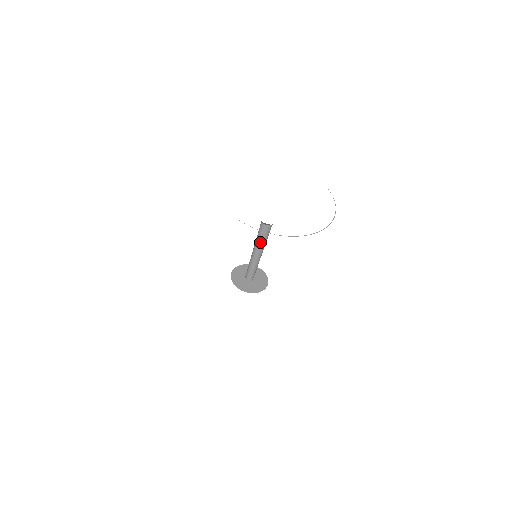
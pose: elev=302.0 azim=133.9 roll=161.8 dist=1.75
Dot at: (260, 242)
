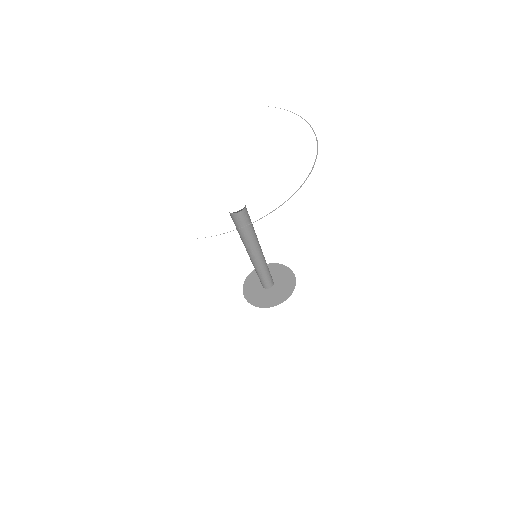
Dot at: (247, 238)
